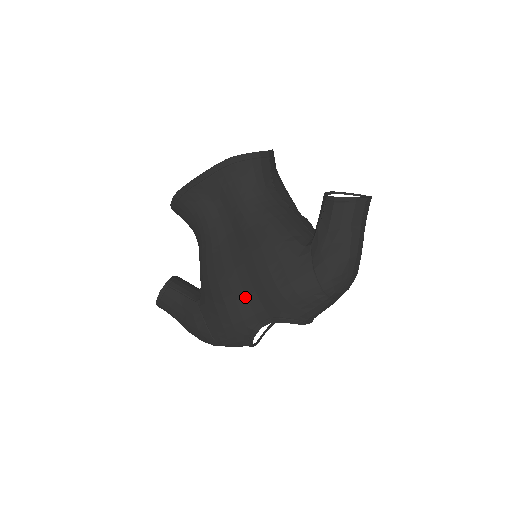
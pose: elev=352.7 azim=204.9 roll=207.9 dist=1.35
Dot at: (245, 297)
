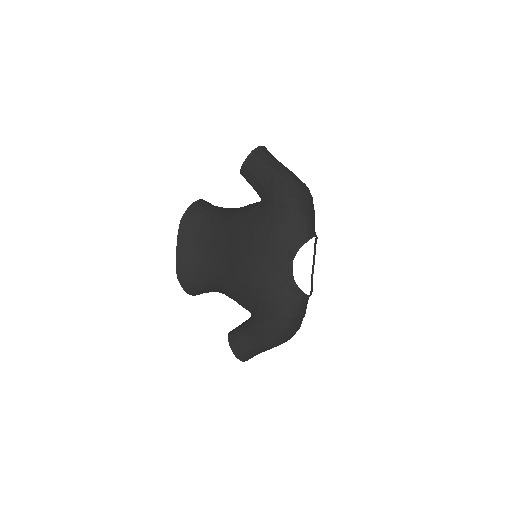
Dot at: (263, 268)
